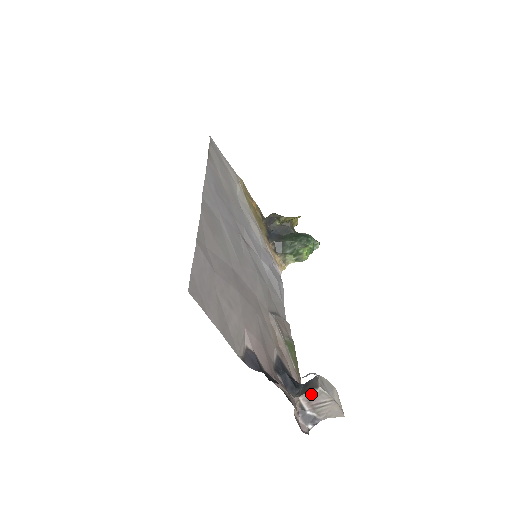
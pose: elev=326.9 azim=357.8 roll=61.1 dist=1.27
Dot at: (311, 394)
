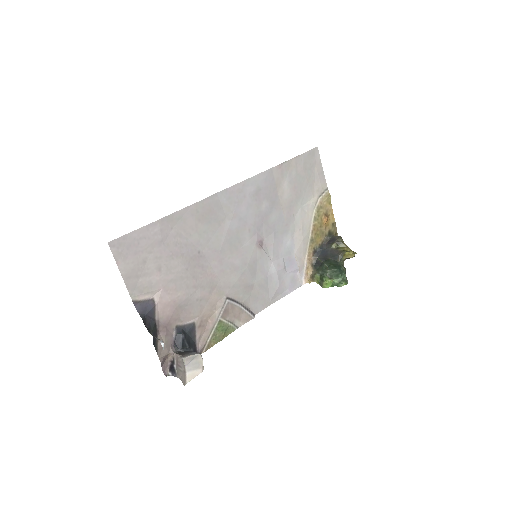
Dot at: (179, 357)
